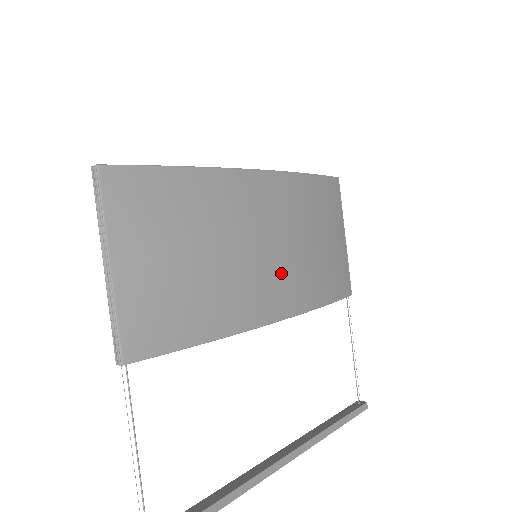
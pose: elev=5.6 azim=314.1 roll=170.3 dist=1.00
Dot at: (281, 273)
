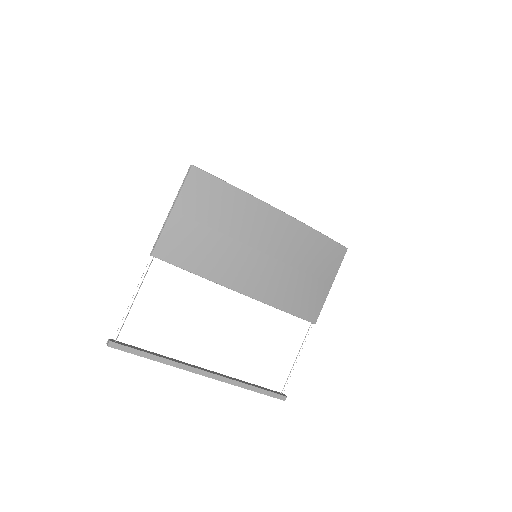
Dot at: (262, 271)
